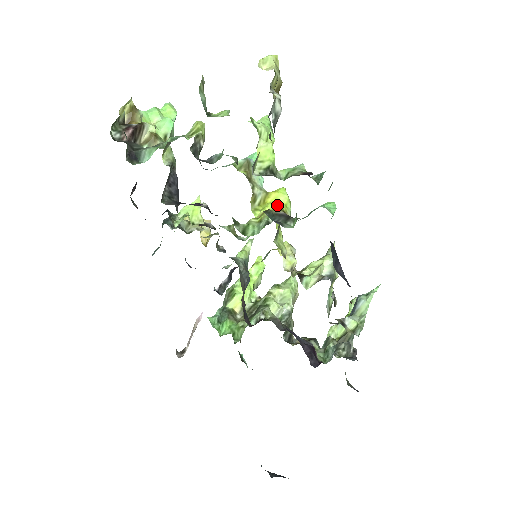
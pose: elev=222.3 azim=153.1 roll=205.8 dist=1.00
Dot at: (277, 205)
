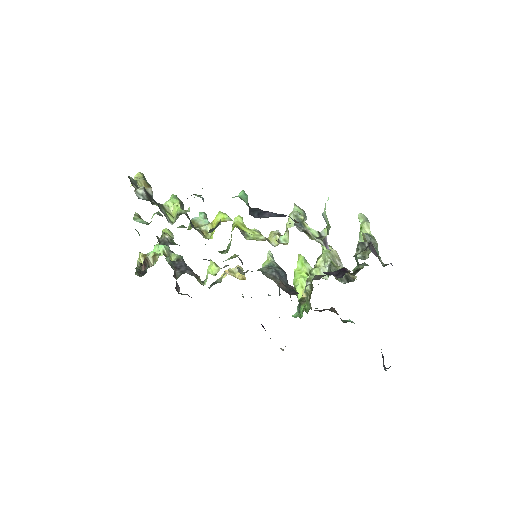
Dot at: (217, 223)
